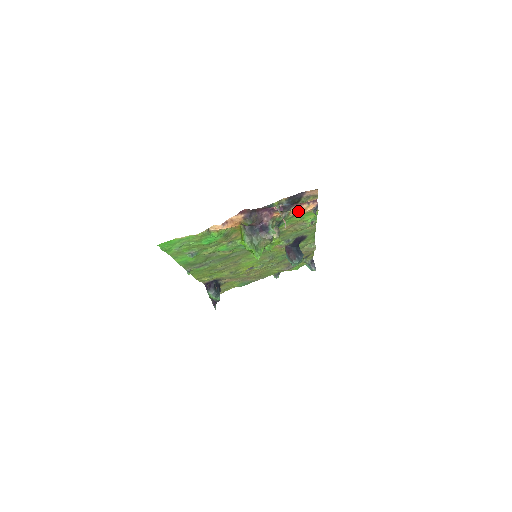
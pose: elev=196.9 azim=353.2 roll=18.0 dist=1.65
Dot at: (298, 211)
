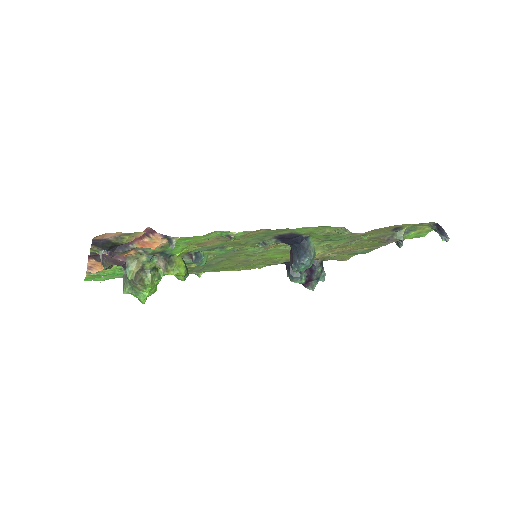
Dot at: (148, 246)
